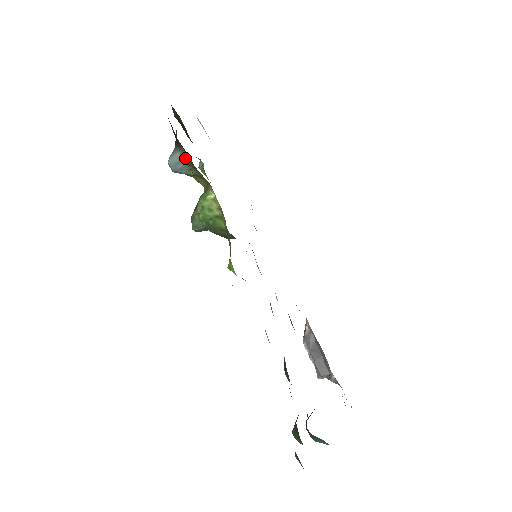
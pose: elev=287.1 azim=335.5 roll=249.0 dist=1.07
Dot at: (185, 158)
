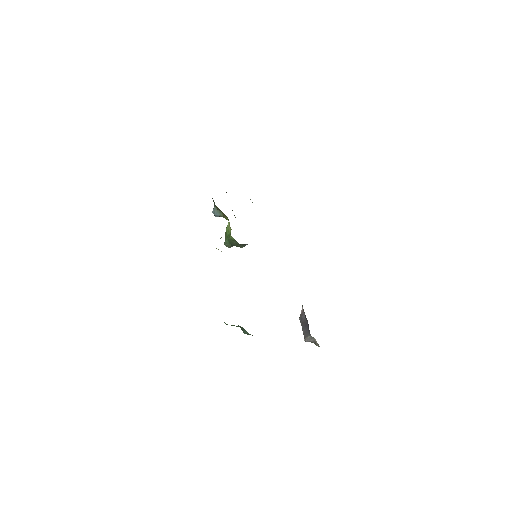
Dot at: (216, 206)
